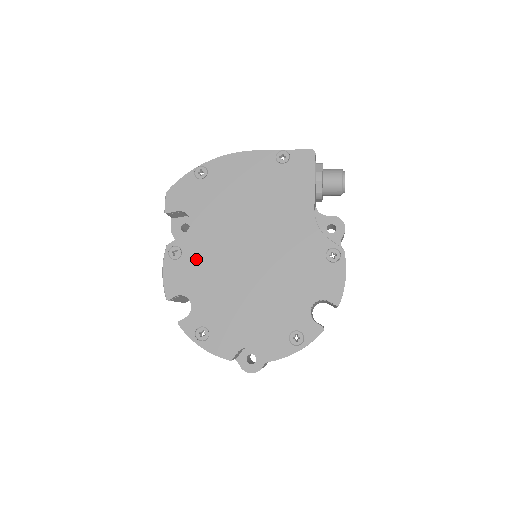
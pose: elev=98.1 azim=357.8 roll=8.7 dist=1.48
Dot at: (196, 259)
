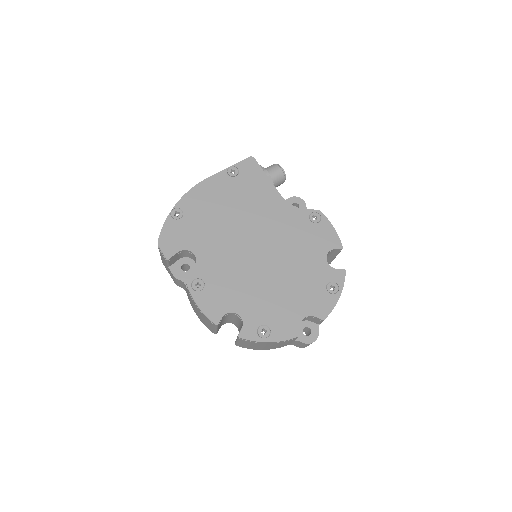
Dot at: (219, 279)
